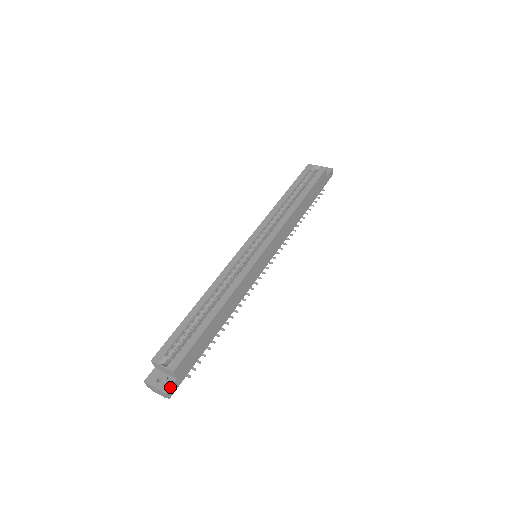
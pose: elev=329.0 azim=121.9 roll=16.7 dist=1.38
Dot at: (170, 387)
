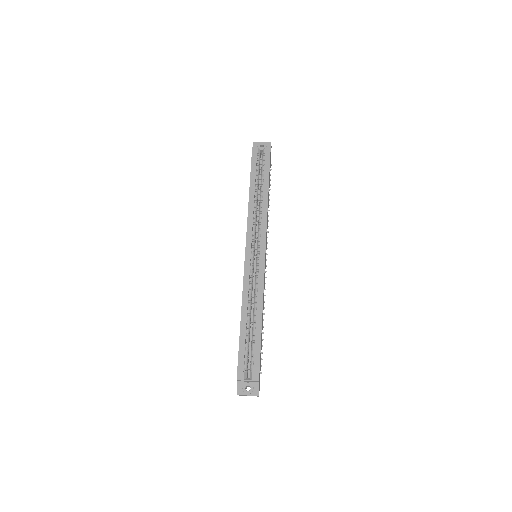
Dot at: occluded
